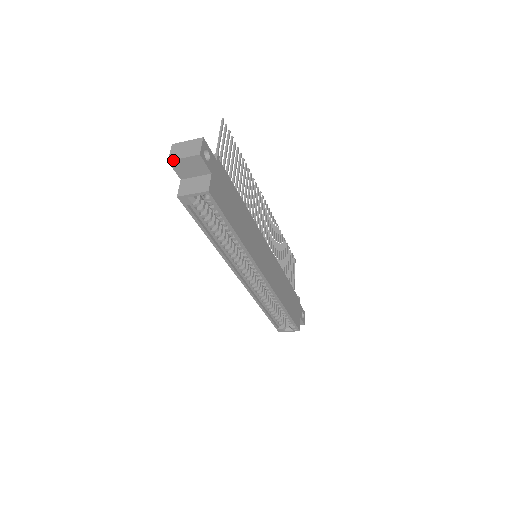
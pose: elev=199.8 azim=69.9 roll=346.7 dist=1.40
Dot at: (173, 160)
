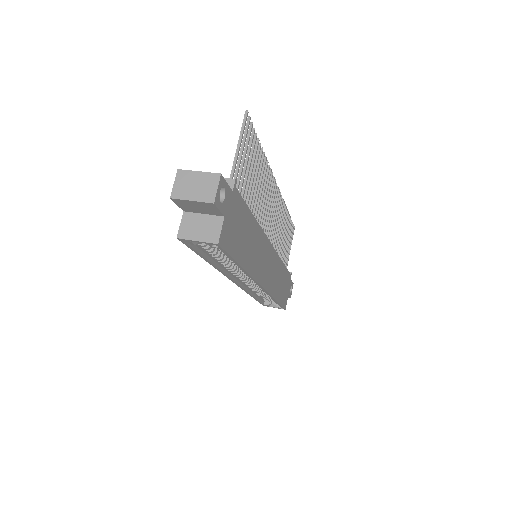
Dot at: (177, 199)
